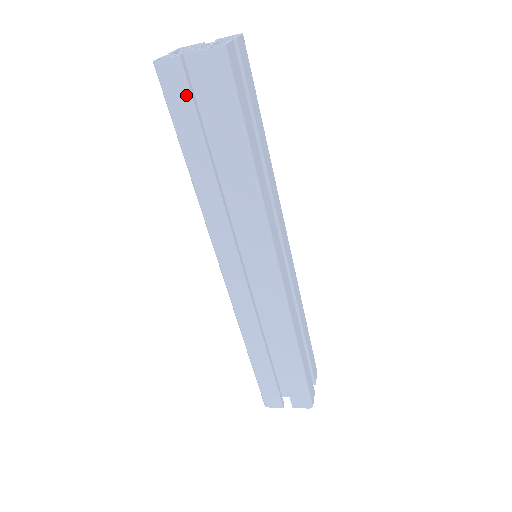
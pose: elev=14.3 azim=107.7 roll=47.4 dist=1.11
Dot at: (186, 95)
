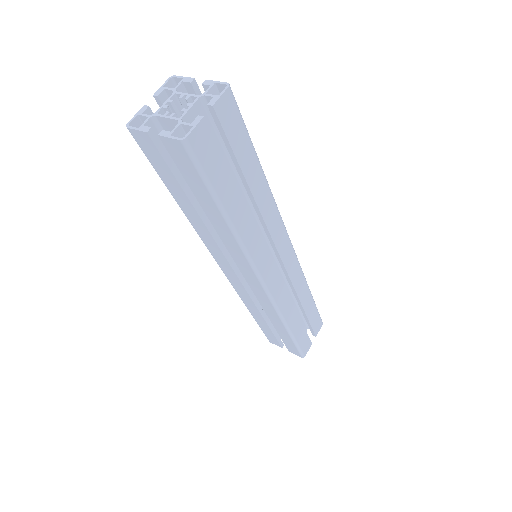
Dot at: (160, 160)
